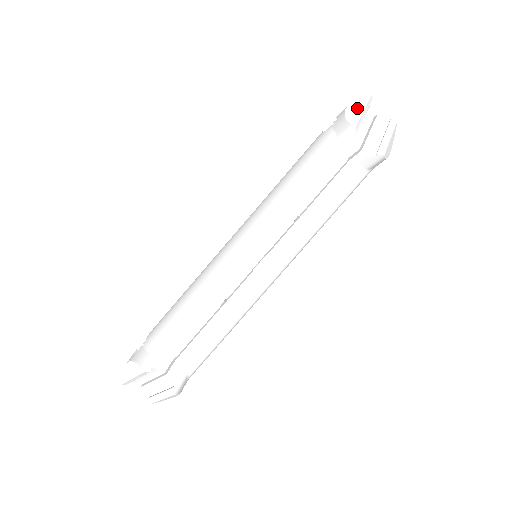
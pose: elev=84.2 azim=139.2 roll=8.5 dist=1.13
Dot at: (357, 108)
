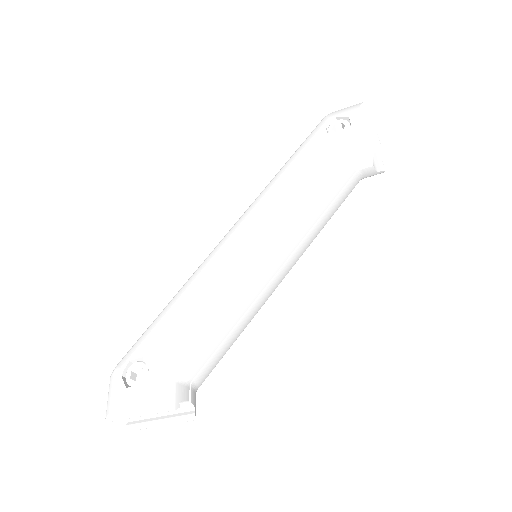
Dot at: (368, 119)
